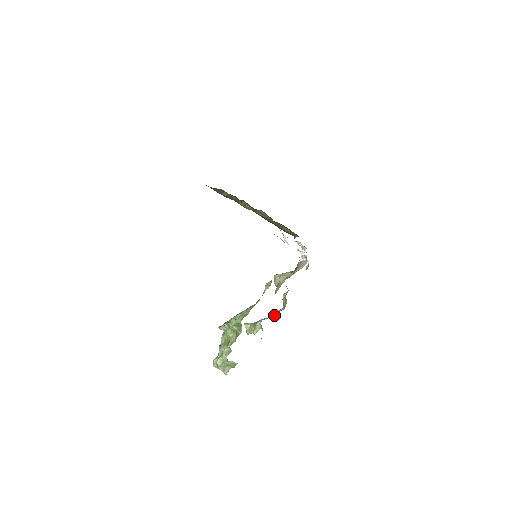
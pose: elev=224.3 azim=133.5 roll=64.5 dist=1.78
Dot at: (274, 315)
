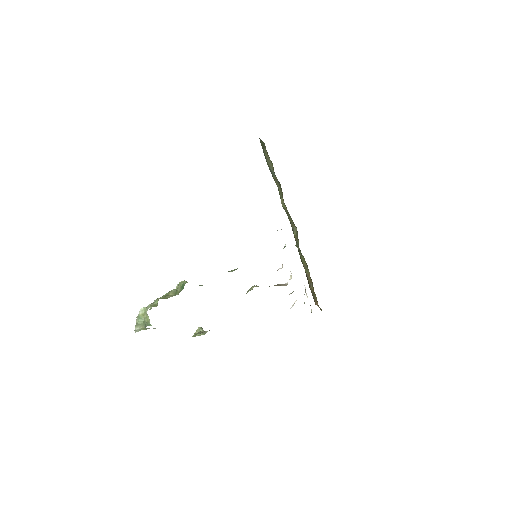
Dot at: occluded
